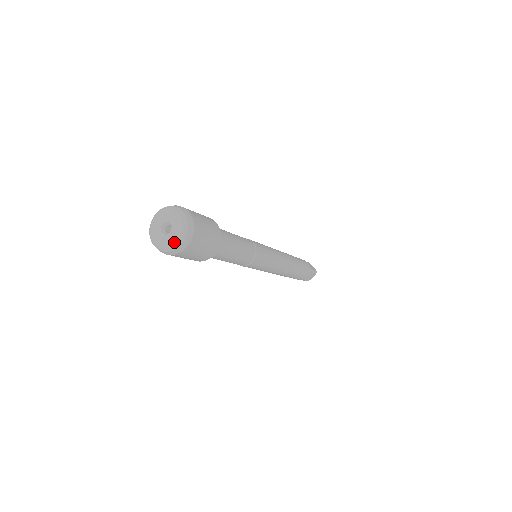
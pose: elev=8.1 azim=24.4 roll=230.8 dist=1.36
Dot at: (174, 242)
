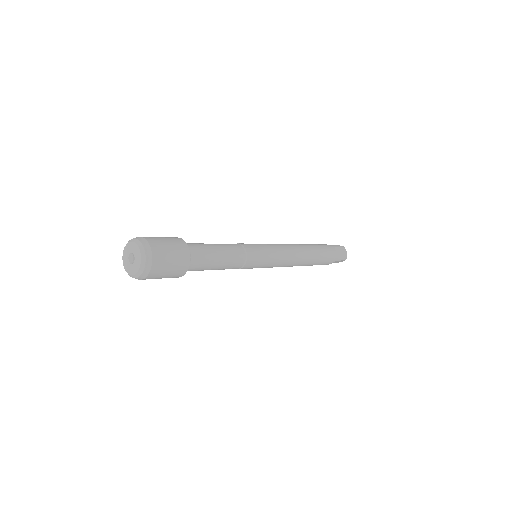
Dot at: (133, 274)
